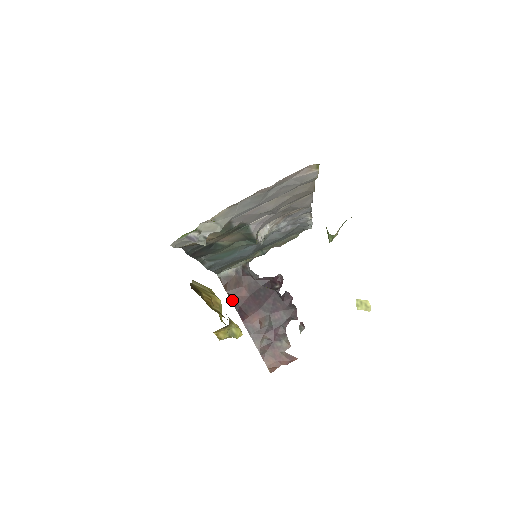
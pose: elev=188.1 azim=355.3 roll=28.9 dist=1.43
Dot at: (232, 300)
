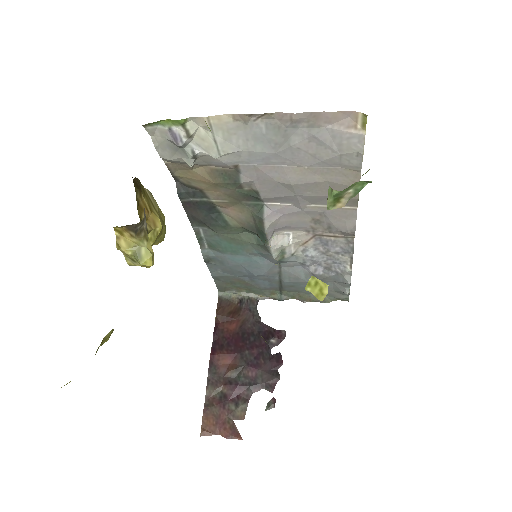
Dot at: (216, 327)
